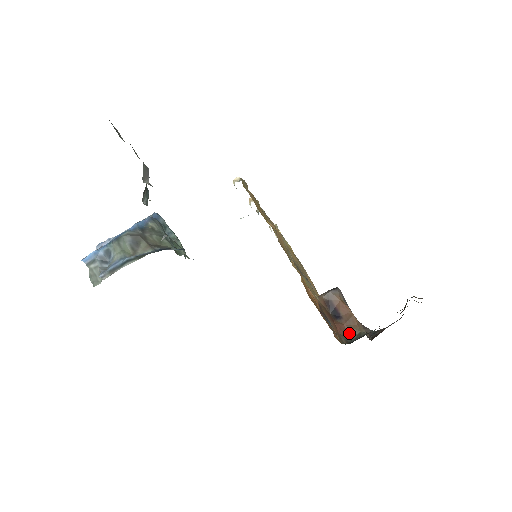
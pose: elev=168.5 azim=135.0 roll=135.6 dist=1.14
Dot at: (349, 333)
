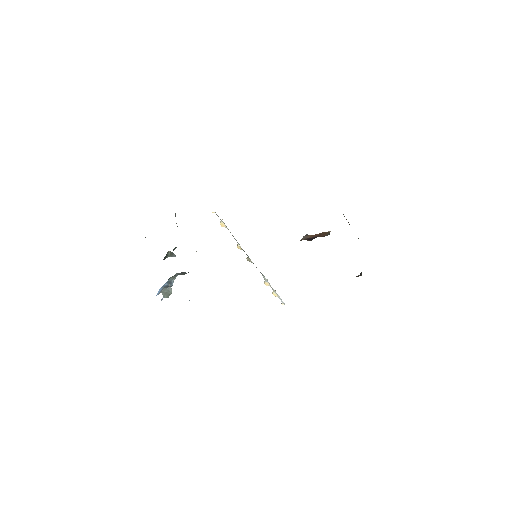
Dot at: (326, 235)
